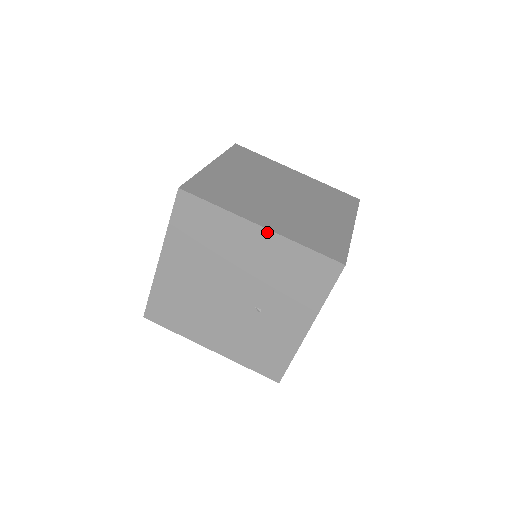
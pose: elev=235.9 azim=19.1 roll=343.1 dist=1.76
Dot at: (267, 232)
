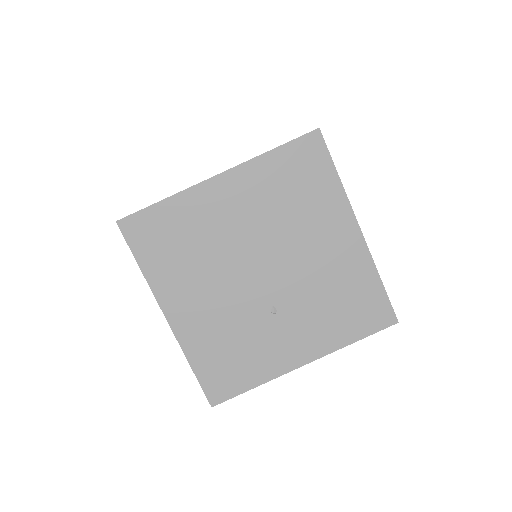
Dot at: (361, 239)
